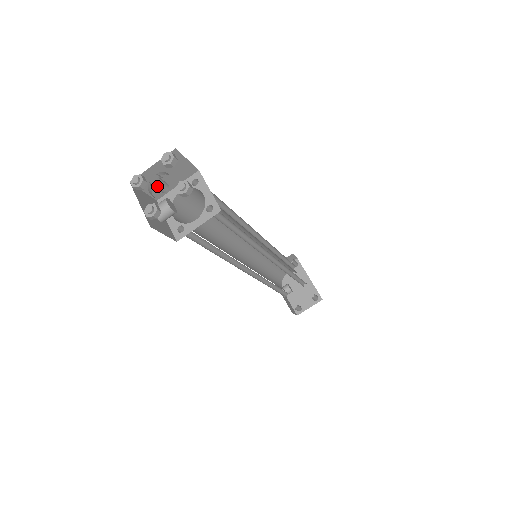
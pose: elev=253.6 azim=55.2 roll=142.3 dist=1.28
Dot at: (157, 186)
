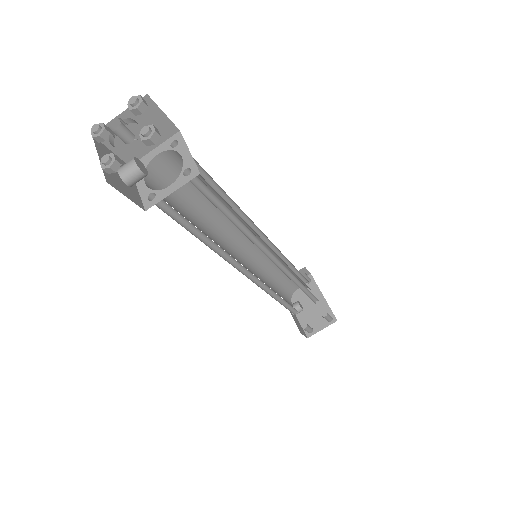
Dot at: (117, 132)
